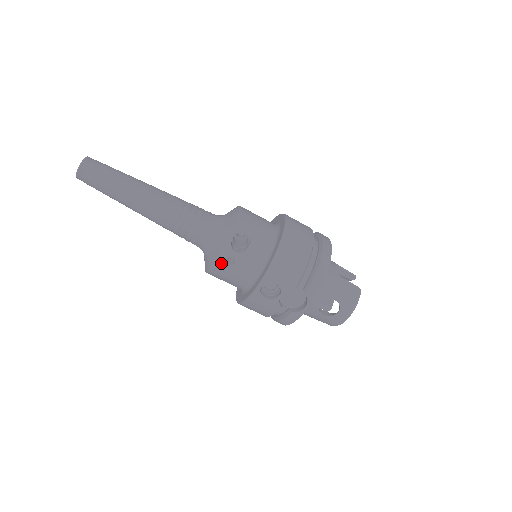
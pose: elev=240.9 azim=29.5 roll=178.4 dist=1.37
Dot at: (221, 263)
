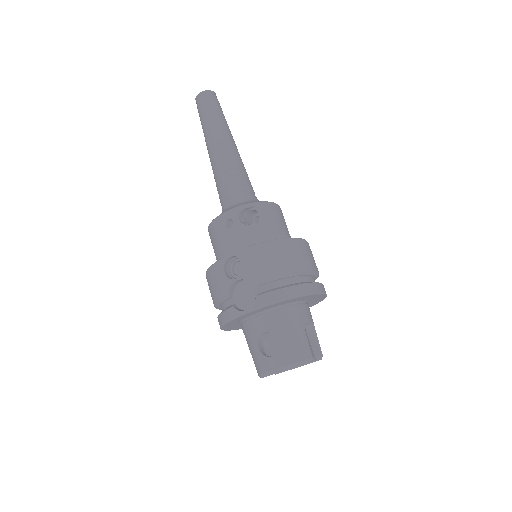
Dot at: (221, 220)
